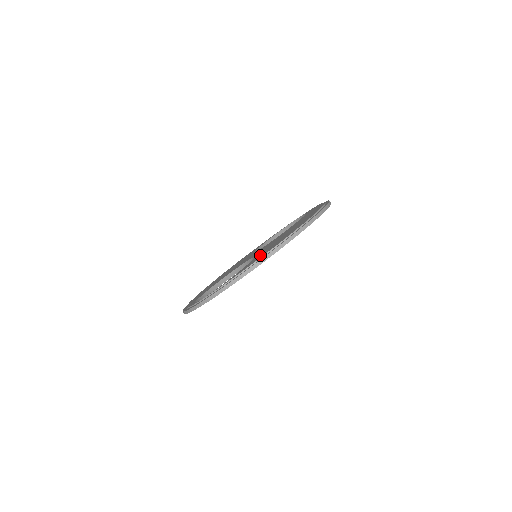
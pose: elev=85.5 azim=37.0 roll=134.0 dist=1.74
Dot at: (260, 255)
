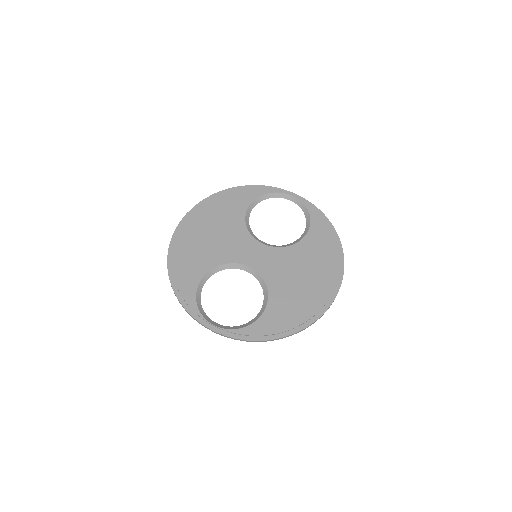
Dot at: (282, 311)
